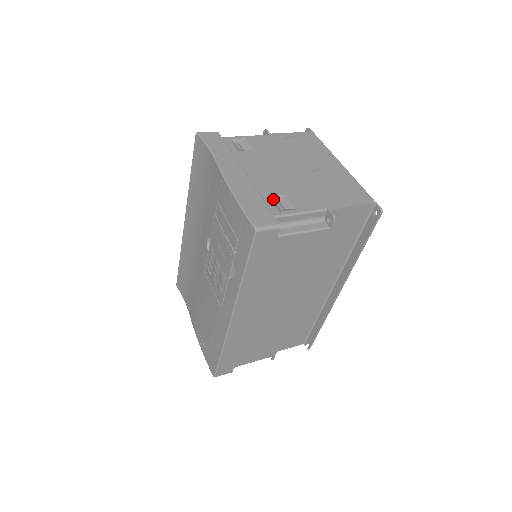
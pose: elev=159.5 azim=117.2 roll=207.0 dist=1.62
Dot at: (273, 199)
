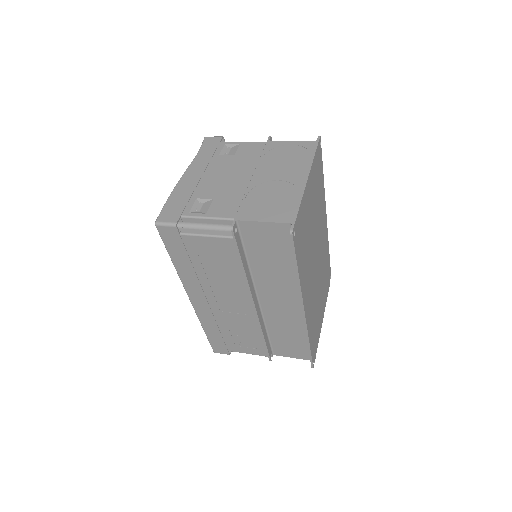
Dot at: (199, 201)
